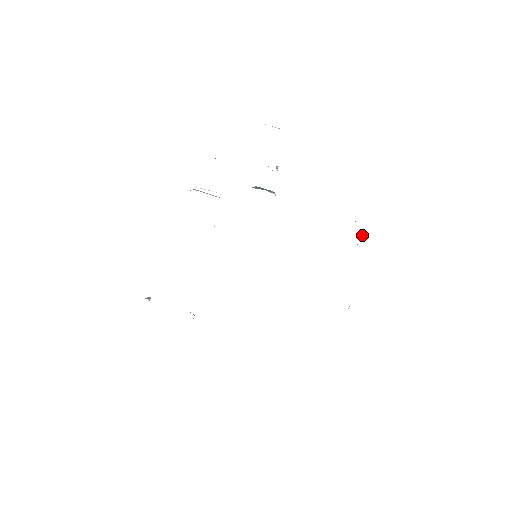
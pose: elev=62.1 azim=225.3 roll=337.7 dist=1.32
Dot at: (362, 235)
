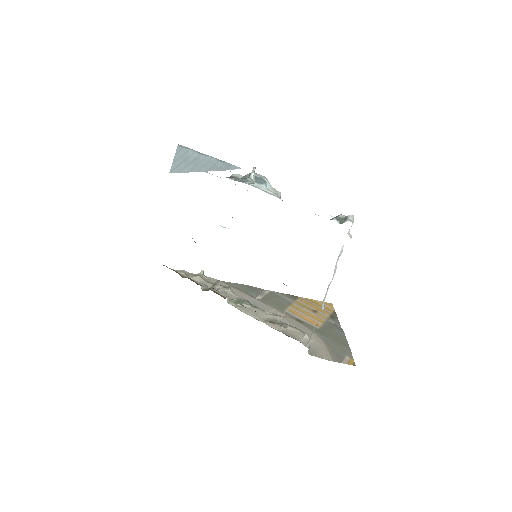
Dot at: occluded
